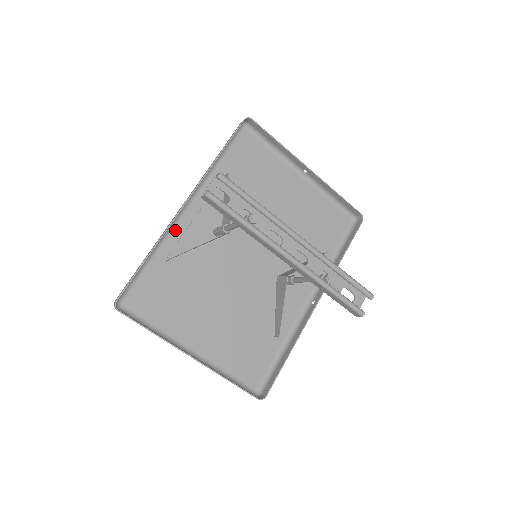
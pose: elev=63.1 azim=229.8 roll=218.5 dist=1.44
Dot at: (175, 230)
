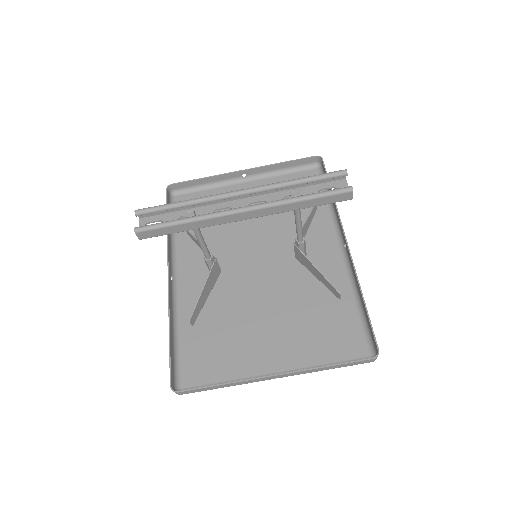
Dot at: (181, 300)
